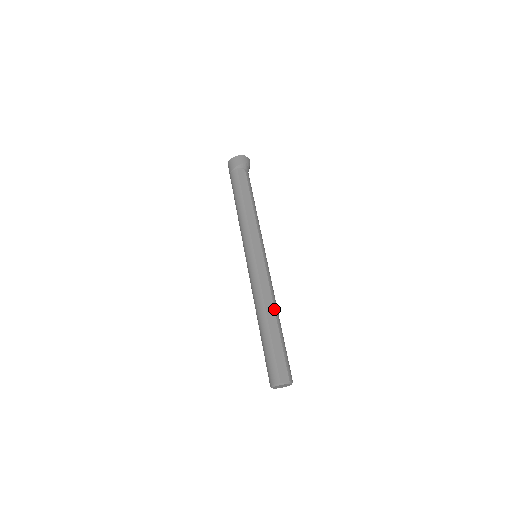
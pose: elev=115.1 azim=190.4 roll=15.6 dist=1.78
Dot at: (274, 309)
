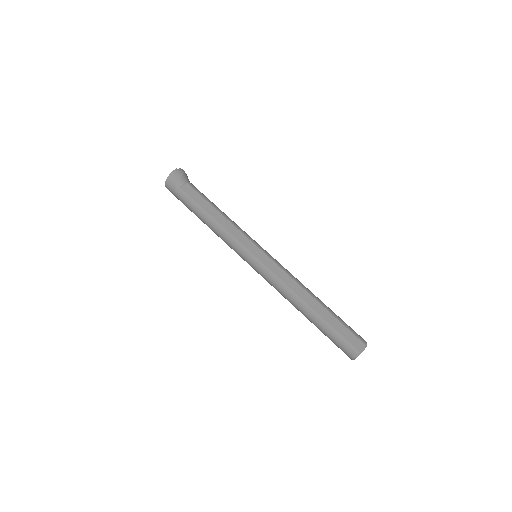
Dot at: (308, 293)
